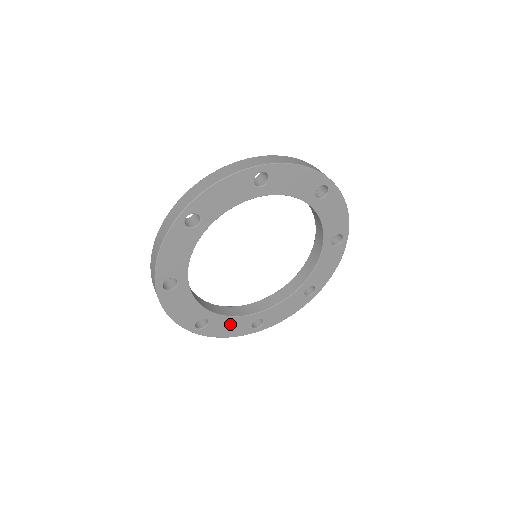
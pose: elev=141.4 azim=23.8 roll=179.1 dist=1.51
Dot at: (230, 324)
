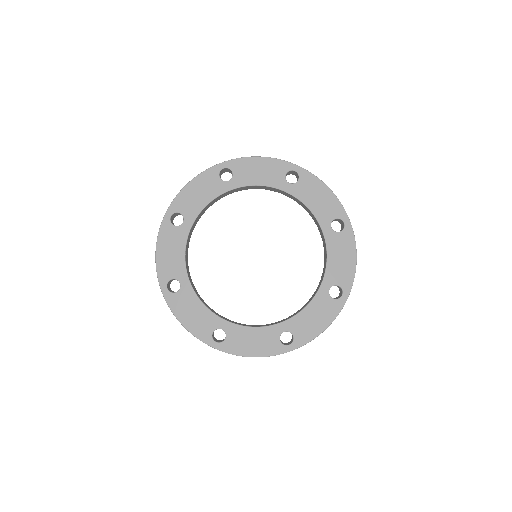
Dot at: (252, 338)
